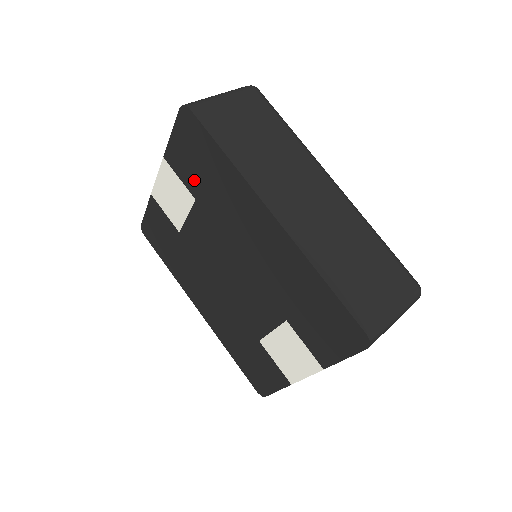
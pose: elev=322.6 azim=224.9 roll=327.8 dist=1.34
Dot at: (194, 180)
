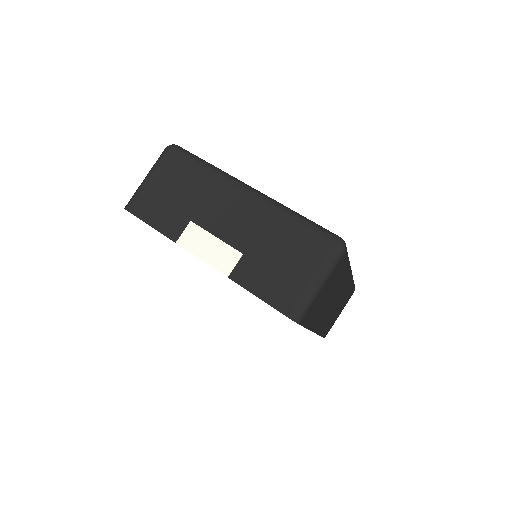
Dot at: occluded
